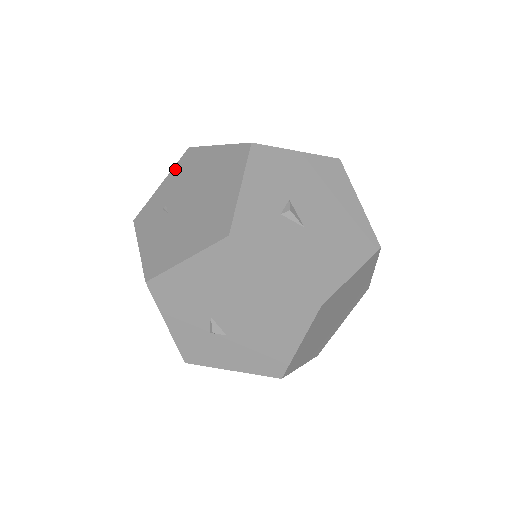
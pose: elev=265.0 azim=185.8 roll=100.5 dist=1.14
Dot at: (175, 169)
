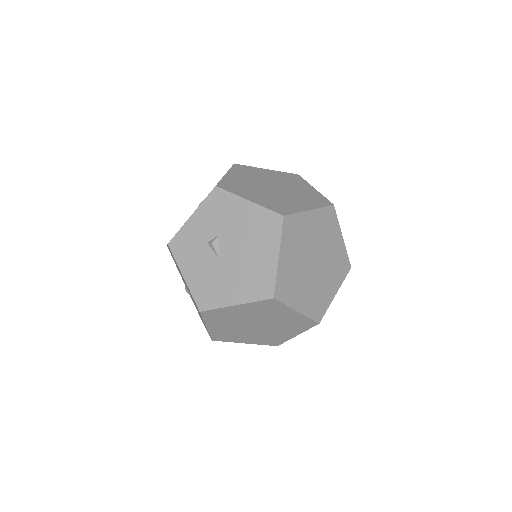
Dot at: occluded
